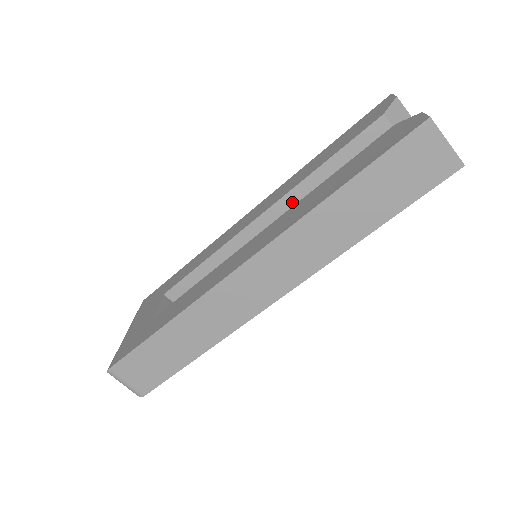
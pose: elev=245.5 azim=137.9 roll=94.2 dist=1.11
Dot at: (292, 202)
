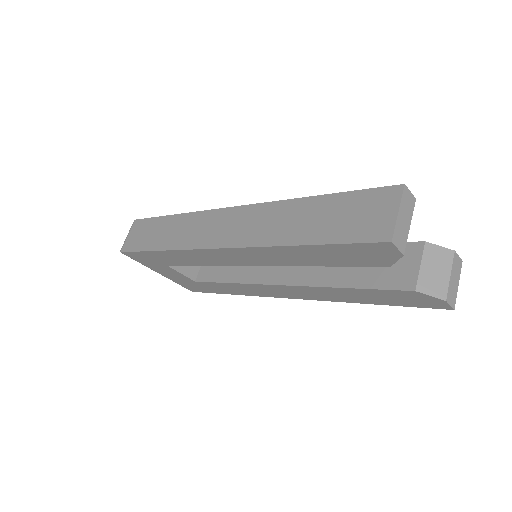
Dot at: occluded
